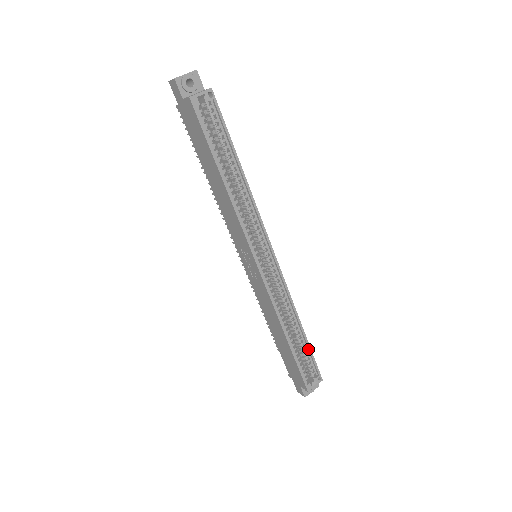
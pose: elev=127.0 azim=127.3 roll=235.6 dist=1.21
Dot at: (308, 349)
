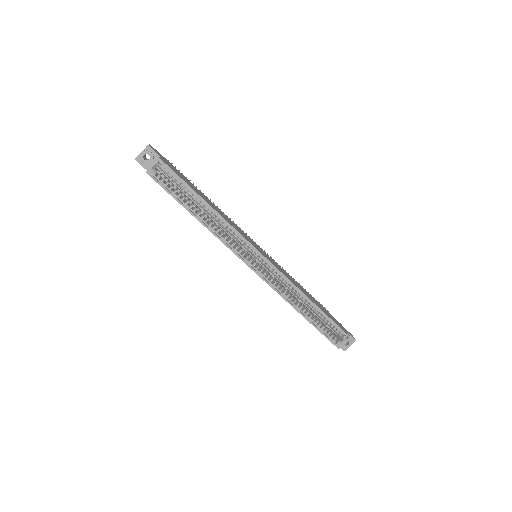
Dot at: (326, 317)
